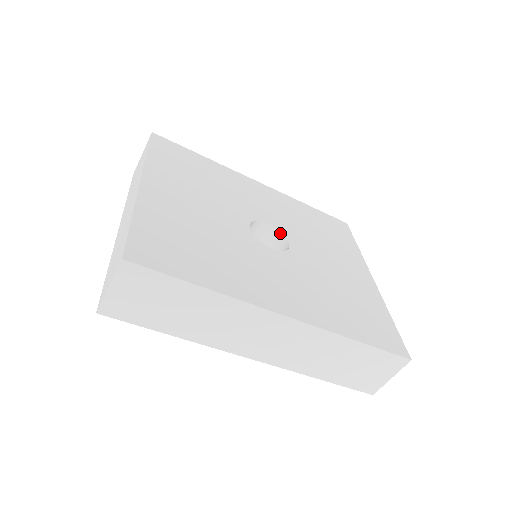
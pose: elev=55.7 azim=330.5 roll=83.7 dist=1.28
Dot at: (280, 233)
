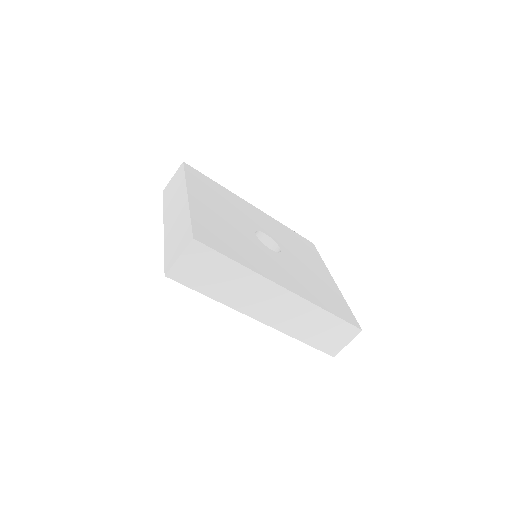
Dot at: (273, 241)
